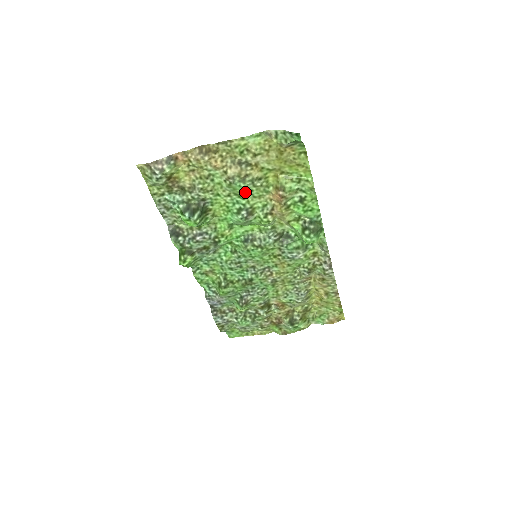
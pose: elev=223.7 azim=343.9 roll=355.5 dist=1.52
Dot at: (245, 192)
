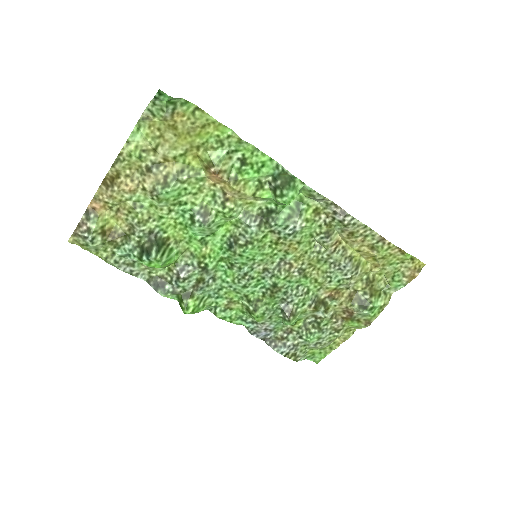
Dot at: (180, 196)
